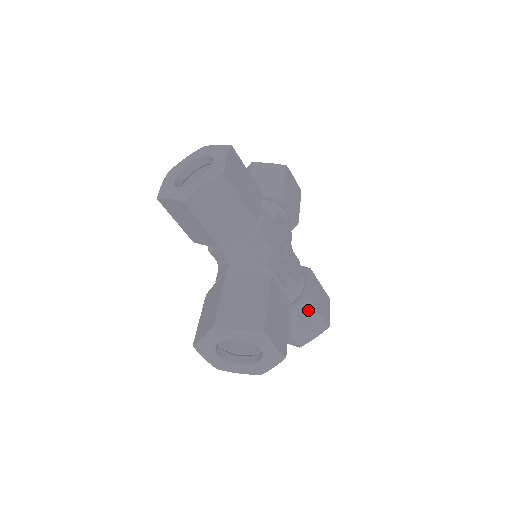
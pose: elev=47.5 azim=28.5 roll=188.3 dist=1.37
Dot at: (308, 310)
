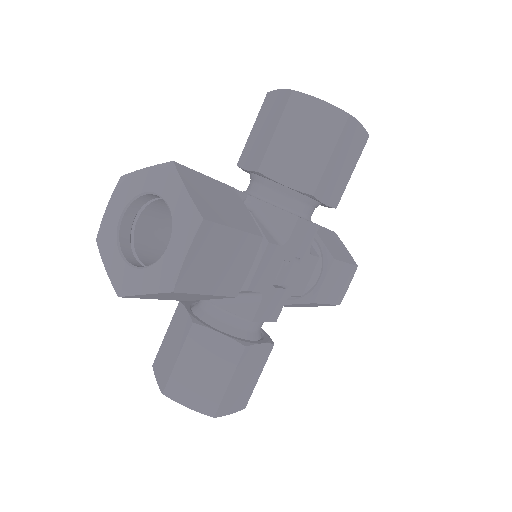
Dot at: (226, 361)
